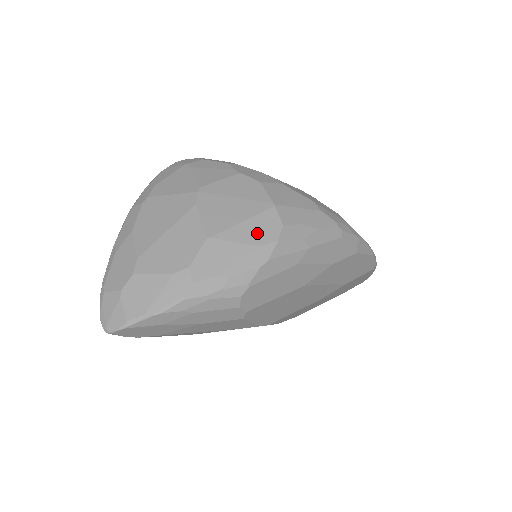
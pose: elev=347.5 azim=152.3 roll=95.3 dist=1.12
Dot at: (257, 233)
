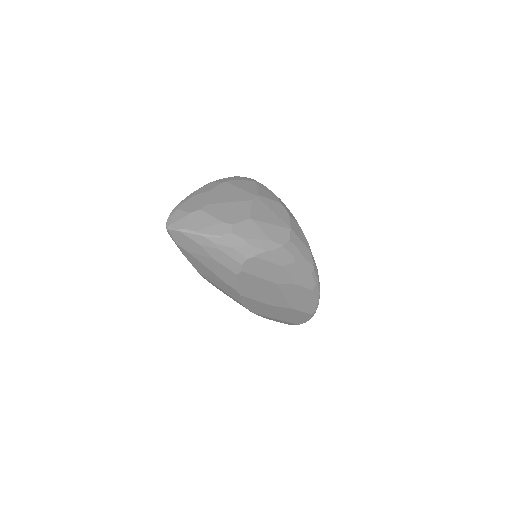
Dot at: (275, 234)
